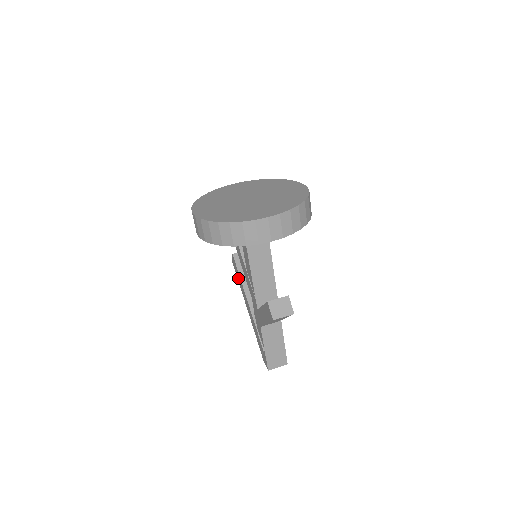
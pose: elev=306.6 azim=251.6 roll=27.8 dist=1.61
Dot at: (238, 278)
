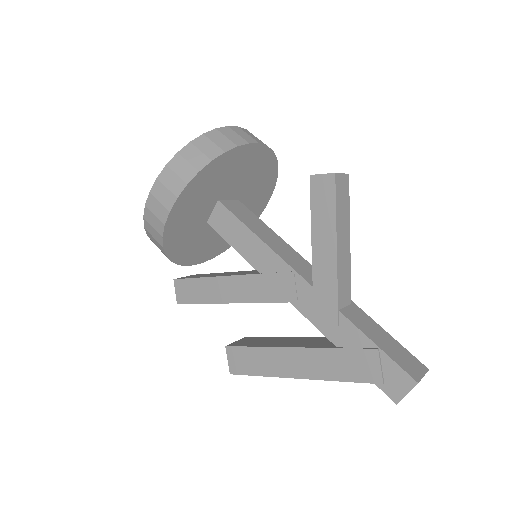
Dot at: (256, 366)
